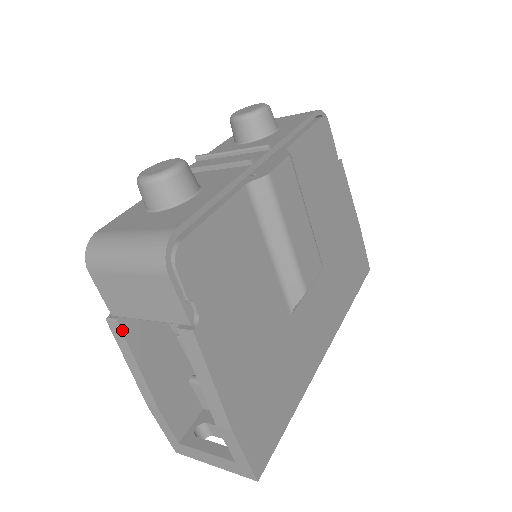
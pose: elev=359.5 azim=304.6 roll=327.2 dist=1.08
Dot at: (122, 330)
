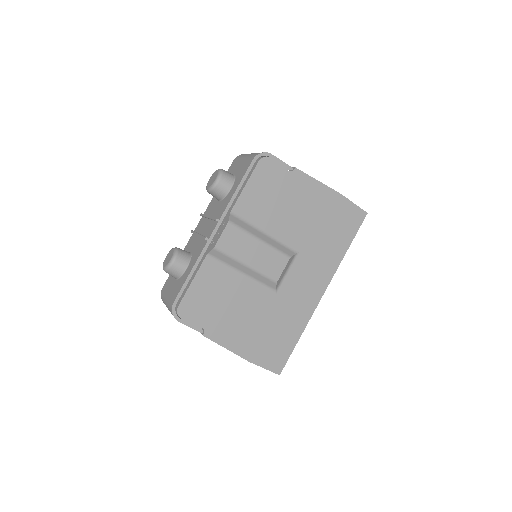
Dot at: occluded
